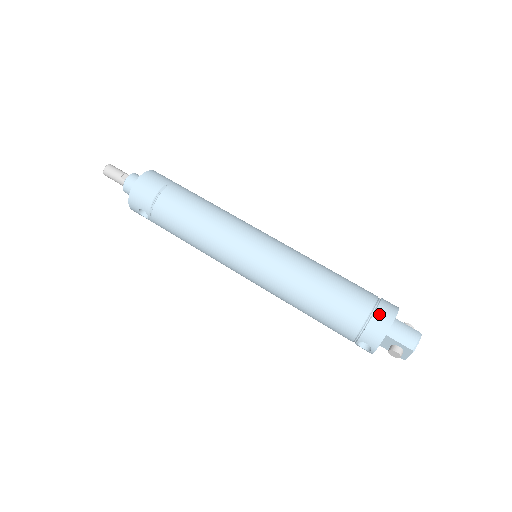
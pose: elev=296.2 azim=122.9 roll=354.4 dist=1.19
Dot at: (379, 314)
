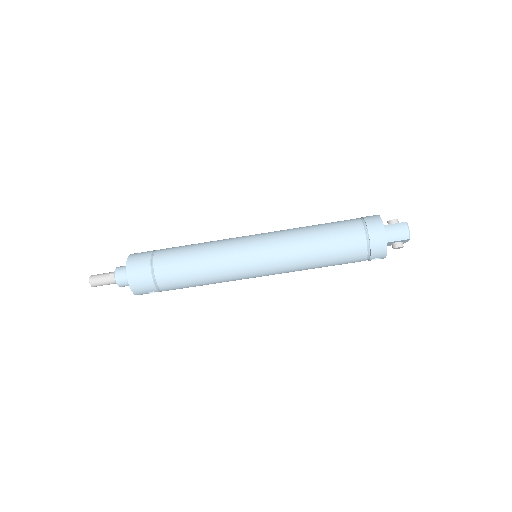
Dot at: (373, 235)
